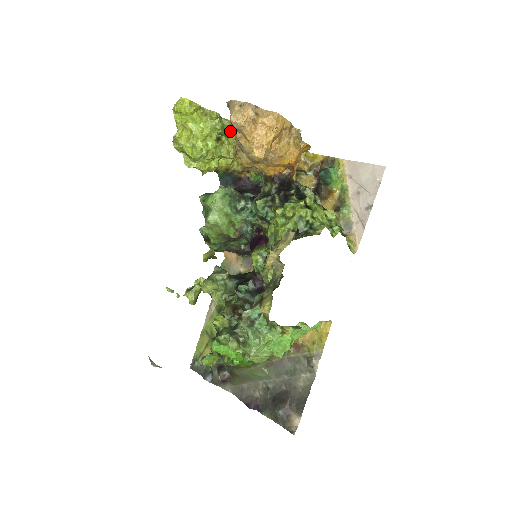
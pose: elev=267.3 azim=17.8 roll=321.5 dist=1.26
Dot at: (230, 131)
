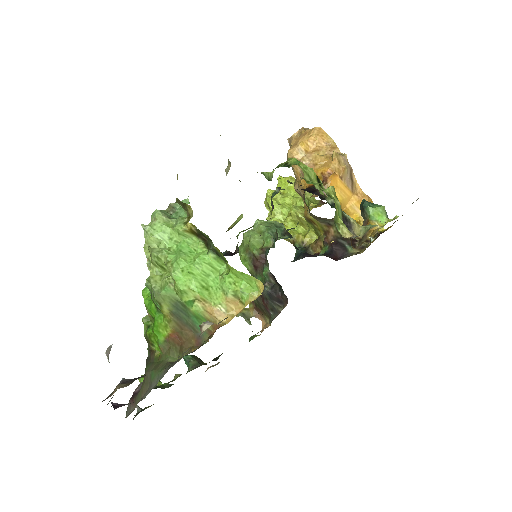
Dot at: occluded
